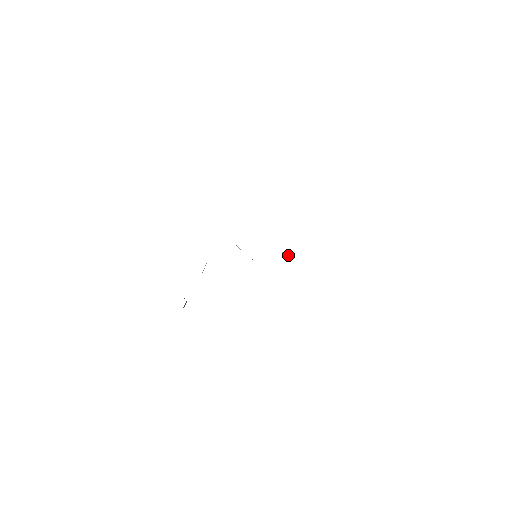
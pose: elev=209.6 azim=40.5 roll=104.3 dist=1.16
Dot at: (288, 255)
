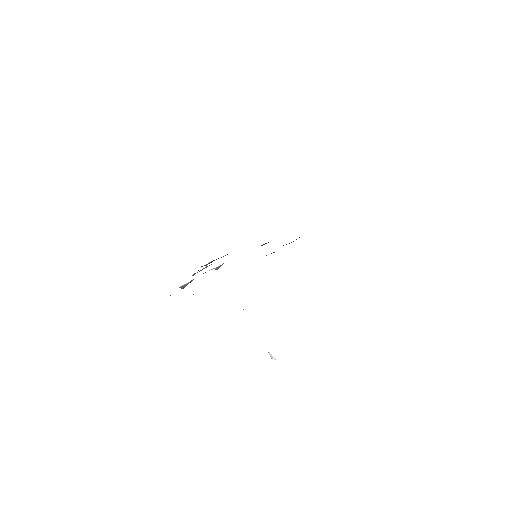
Dot at: occluded
